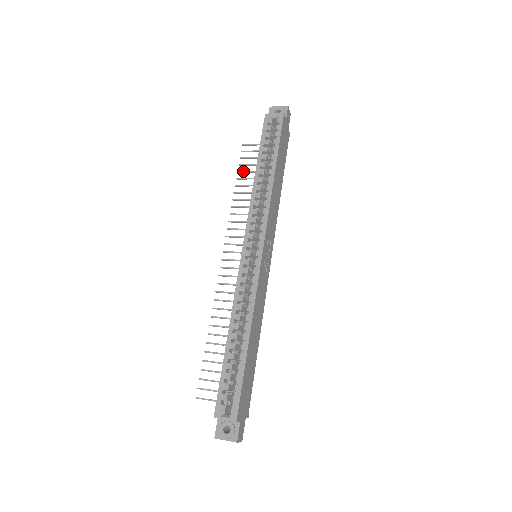
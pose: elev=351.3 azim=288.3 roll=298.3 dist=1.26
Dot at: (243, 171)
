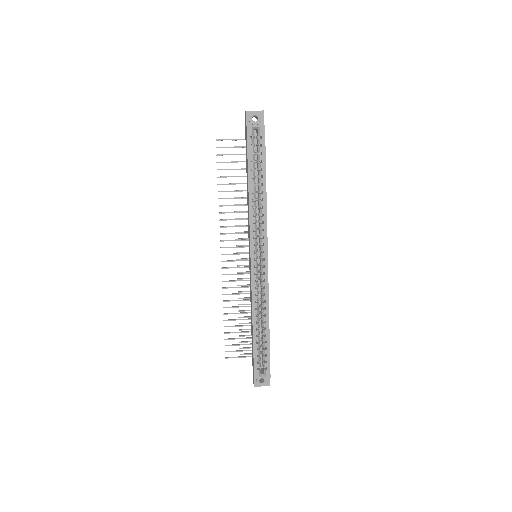
Dot at: (223, 169)
